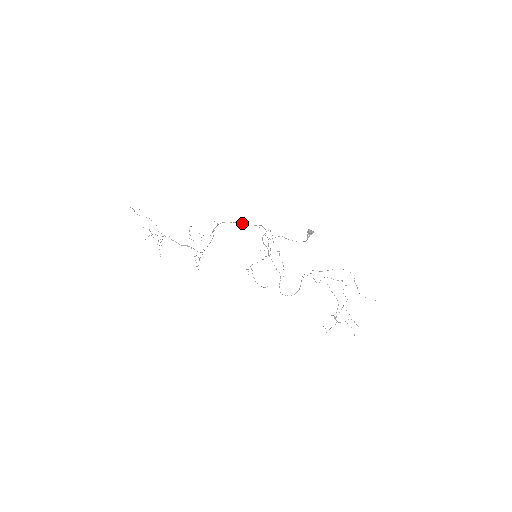
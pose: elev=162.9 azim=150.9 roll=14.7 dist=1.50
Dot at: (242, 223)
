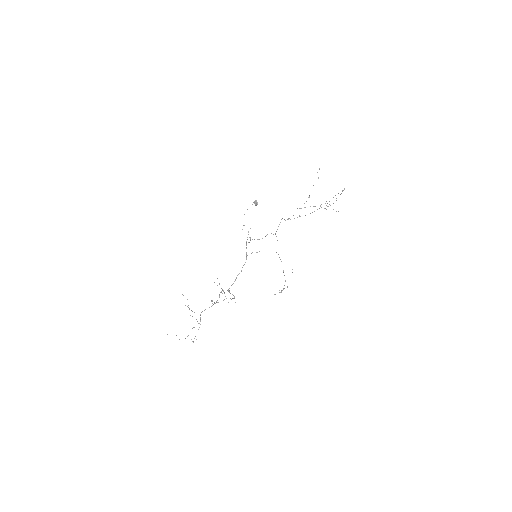
Dot at: (241, 270)
